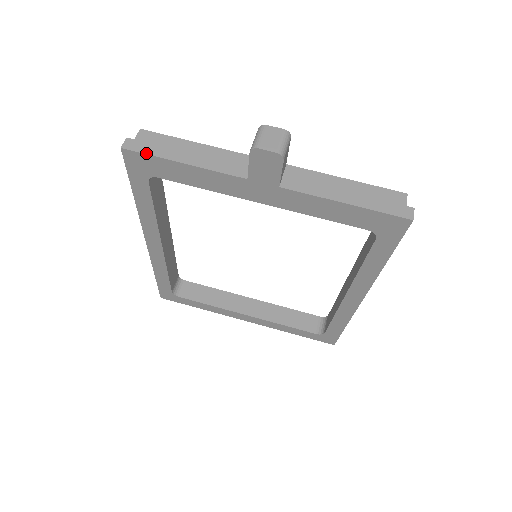
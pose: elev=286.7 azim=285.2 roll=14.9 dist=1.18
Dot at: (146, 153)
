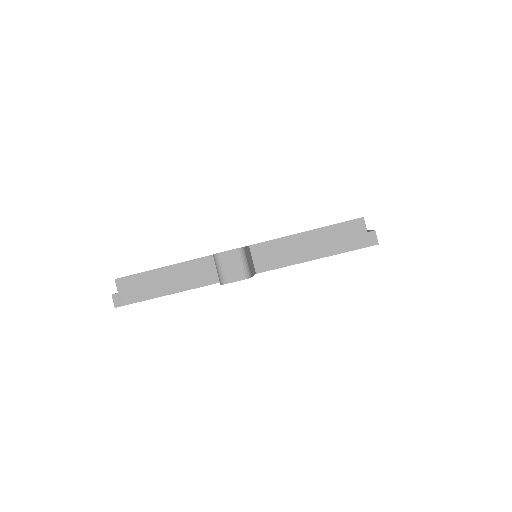
Dot at: (136, 302)
